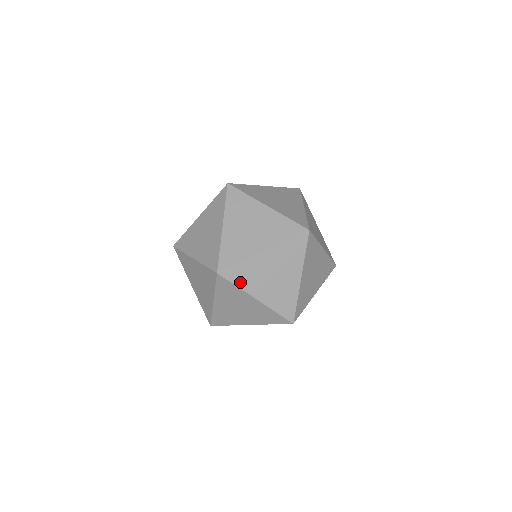
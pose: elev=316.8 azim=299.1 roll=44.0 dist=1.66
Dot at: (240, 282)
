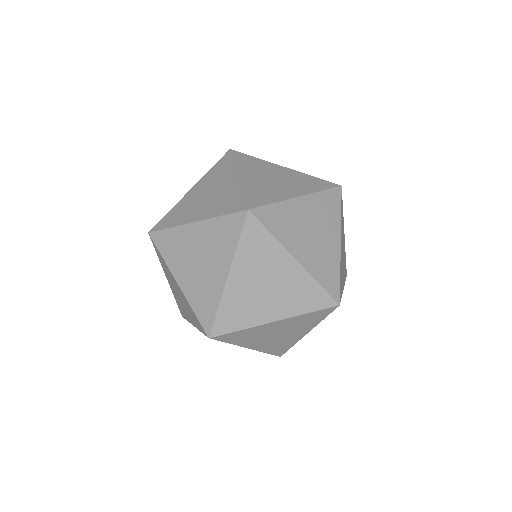
Dot at: (275, 230)
